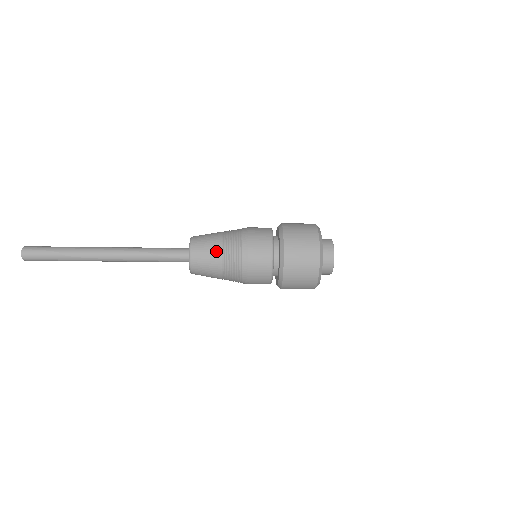
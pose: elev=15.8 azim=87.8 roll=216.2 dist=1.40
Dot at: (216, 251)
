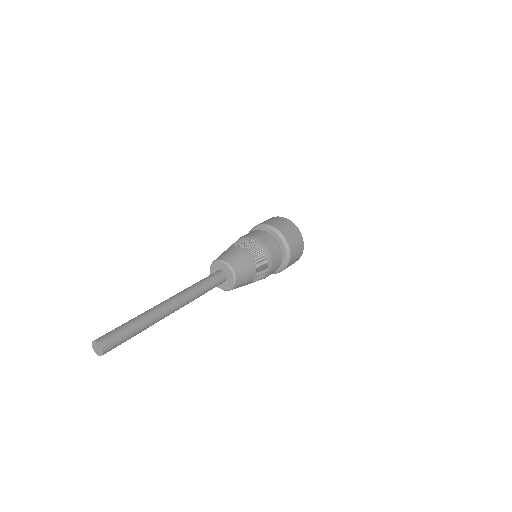
Dot at: (253, 273)
